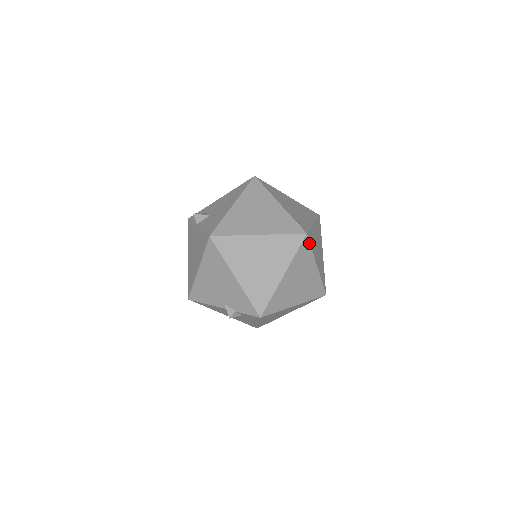
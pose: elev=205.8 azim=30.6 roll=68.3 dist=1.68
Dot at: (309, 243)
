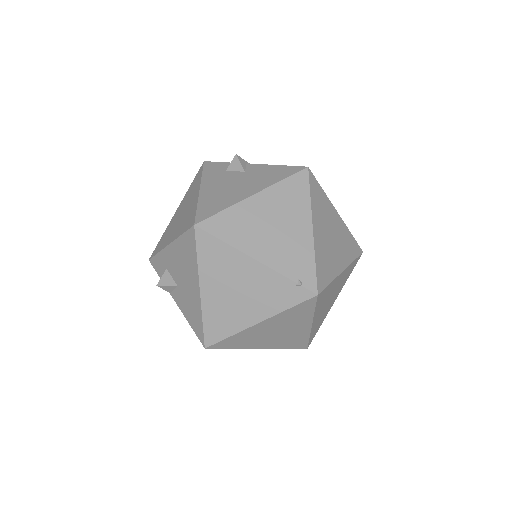
Dot at: (324, 289)
